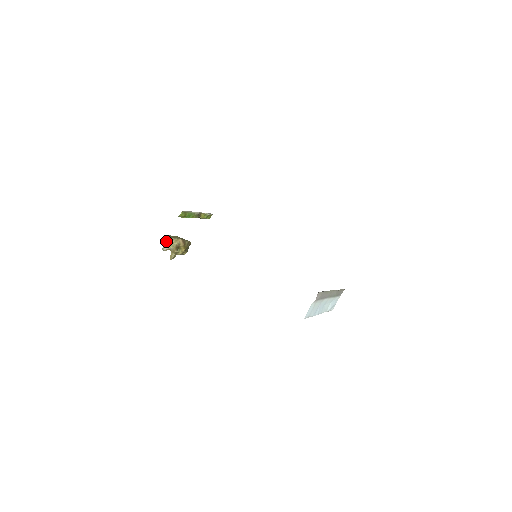
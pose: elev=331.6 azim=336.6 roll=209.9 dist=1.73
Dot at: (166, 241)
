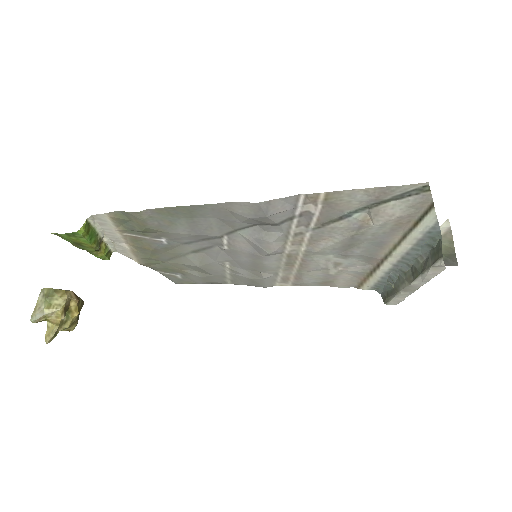
Dot at: (39, 300)
